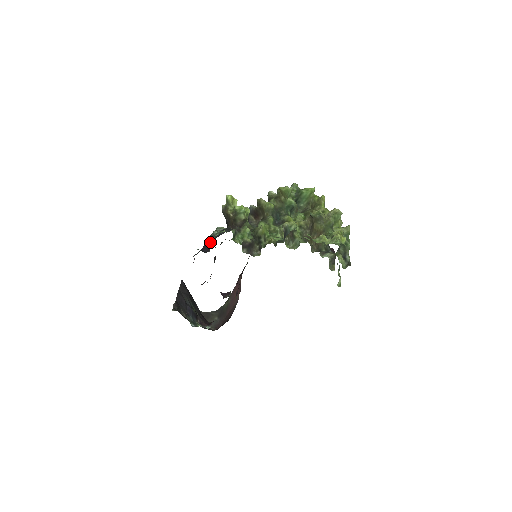
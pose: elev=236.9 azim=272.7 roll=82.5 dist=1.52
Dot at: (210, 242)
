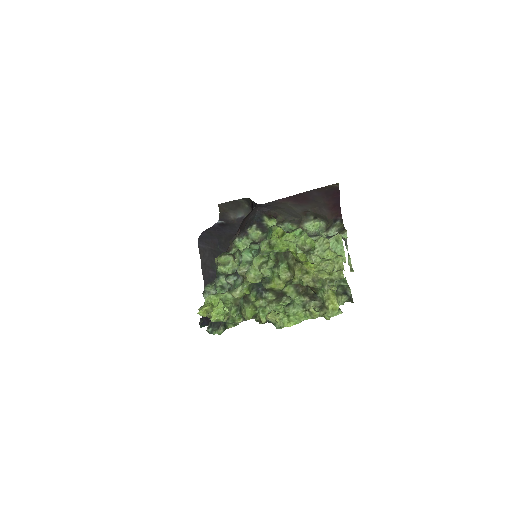
Dot at: occluded
